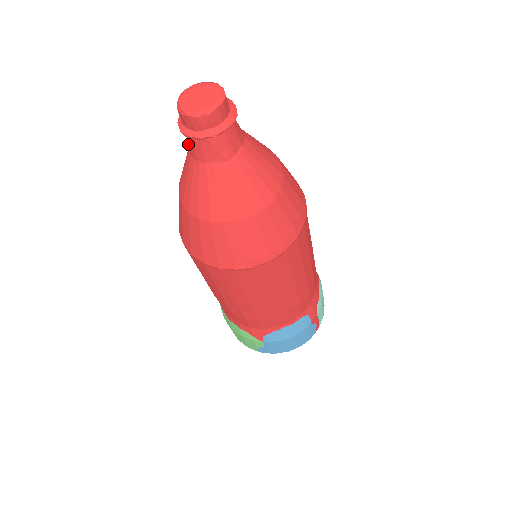
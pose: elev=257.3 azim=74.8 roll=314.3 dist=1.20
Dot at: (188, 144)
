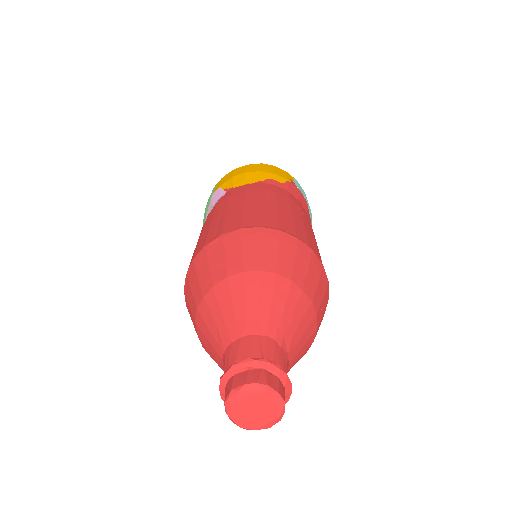
Dot at: occluded
